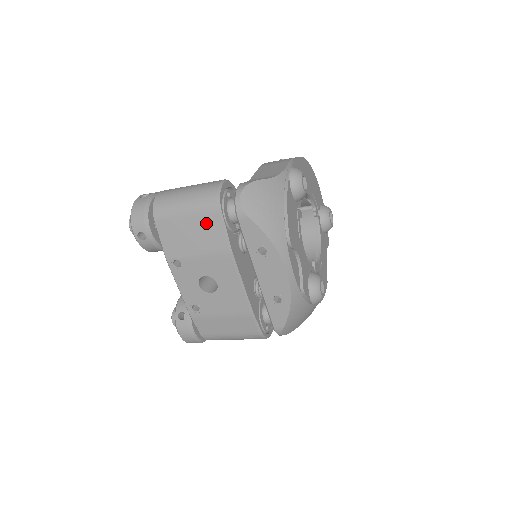
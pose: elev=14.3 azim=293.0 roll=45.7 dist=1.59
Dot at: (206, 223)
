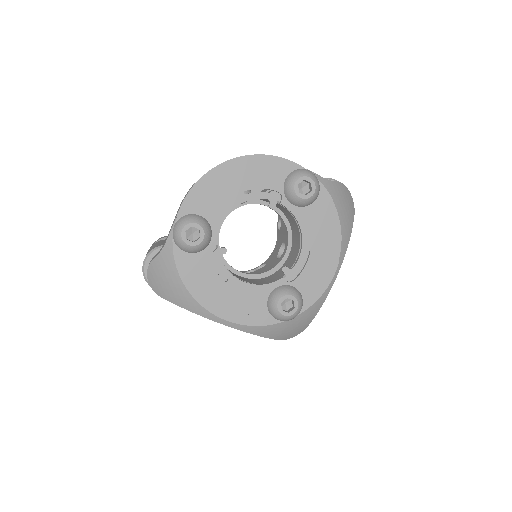
Dot at: occluded
